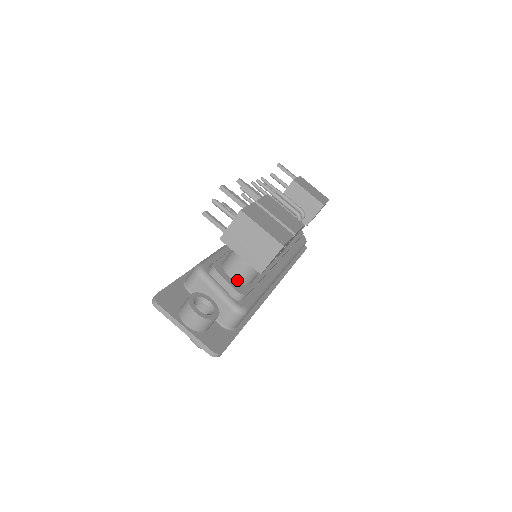
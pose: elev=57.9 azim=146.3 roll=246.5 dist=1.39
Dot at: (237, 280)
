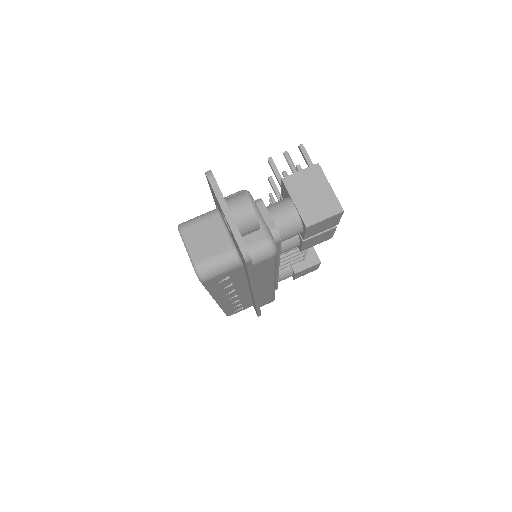
Dot at: (276, 224)
